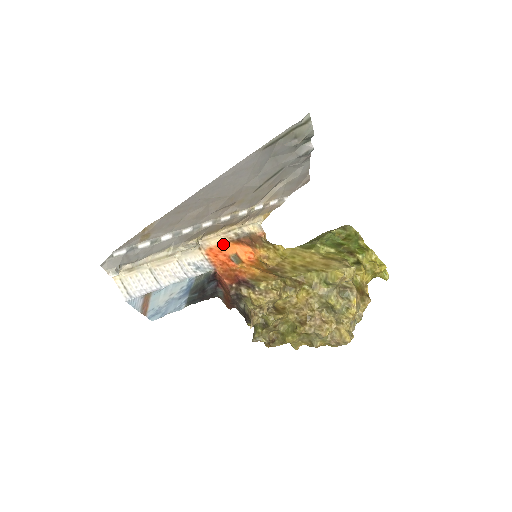
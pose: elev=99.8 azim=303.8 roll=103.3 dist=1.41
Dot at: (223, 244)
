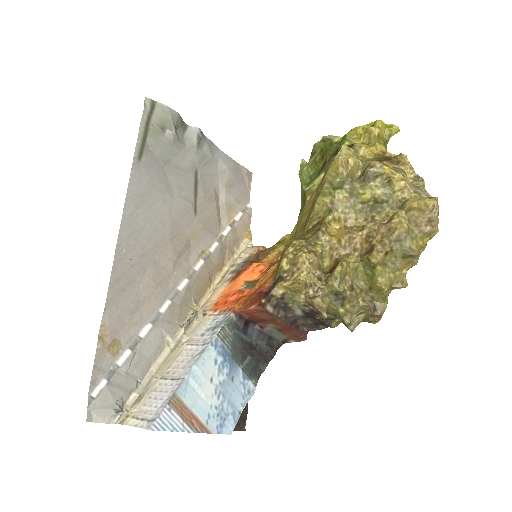
Dot at: (226, 290)
